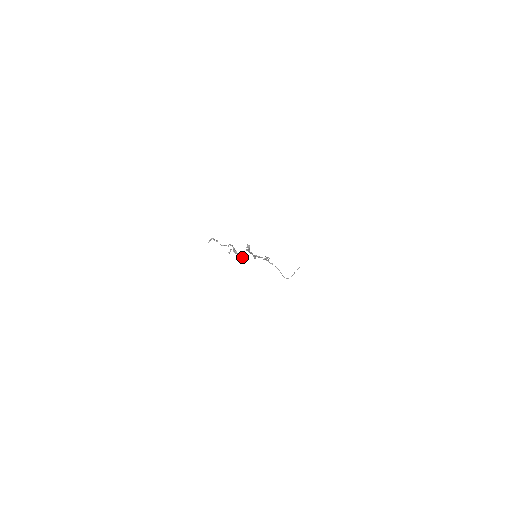
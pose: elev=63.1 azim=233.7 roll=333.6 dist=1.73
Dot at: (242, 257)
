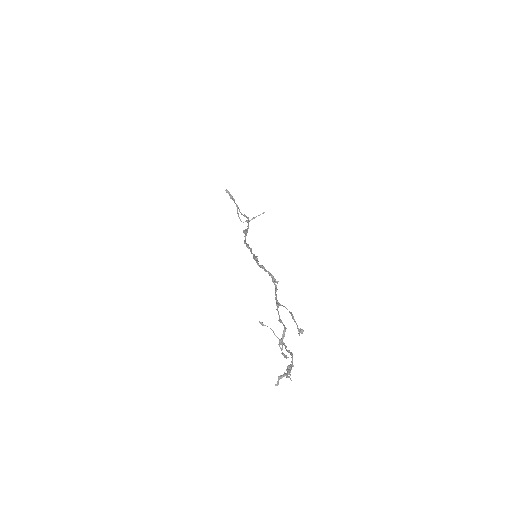
Dot at: (283, 344)
